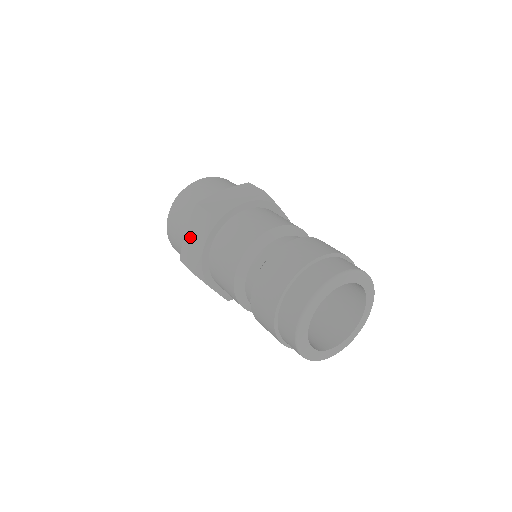
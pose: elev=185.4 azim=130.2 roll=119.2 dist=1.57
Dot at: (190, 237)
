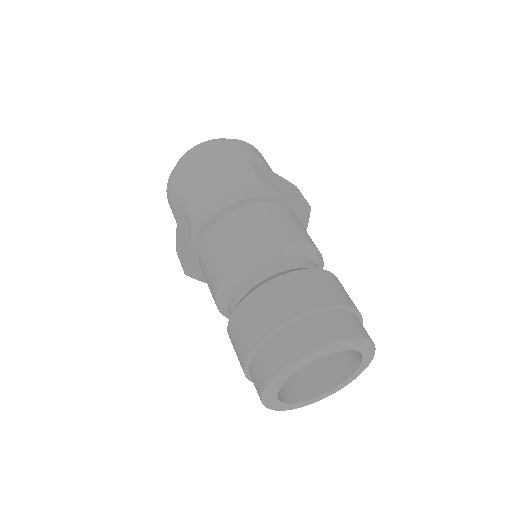
Dot at: (215, 185)
